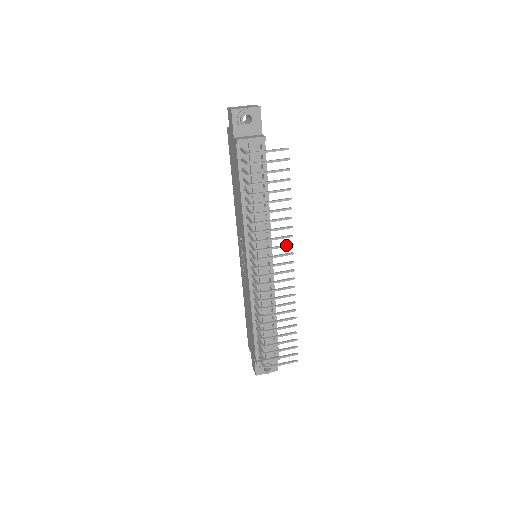
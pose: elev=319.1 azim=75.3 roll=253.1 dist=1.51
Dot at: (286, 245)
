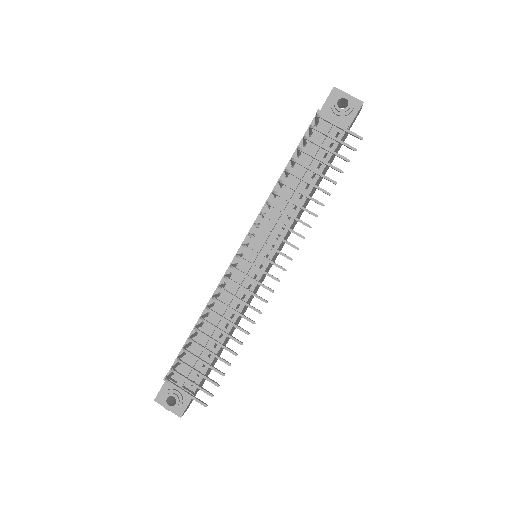
Dot at: occluded
